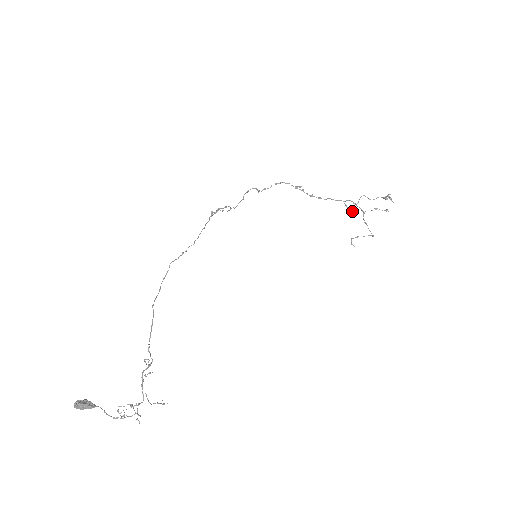
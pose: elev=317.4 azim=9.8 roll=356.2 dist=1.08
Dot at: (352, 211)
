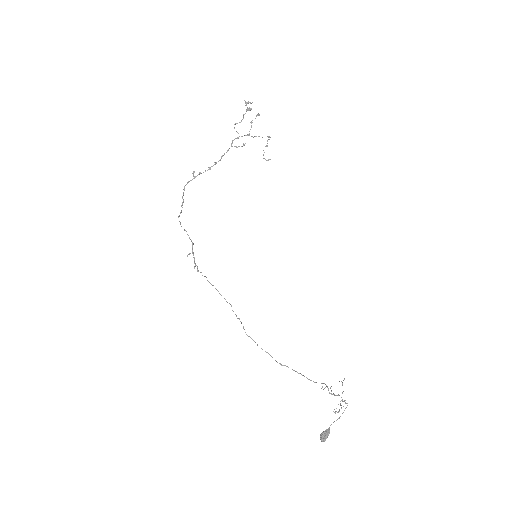
Dot at: (244, 145)
